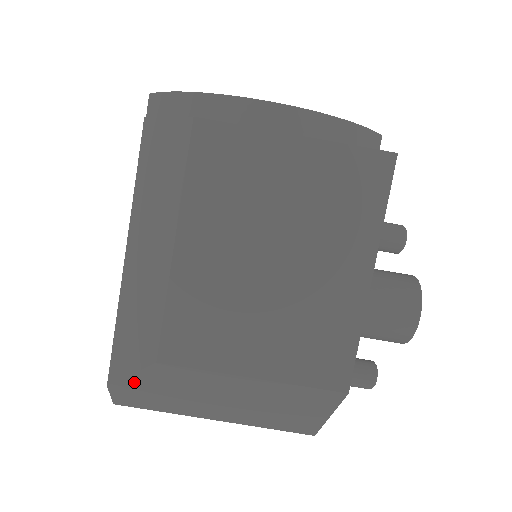
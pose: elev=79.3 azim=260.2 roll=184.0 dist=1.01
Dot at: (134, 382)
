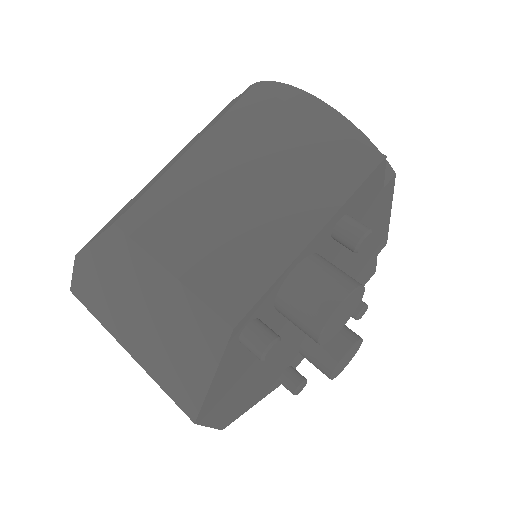
Dot at: (93, 254)
